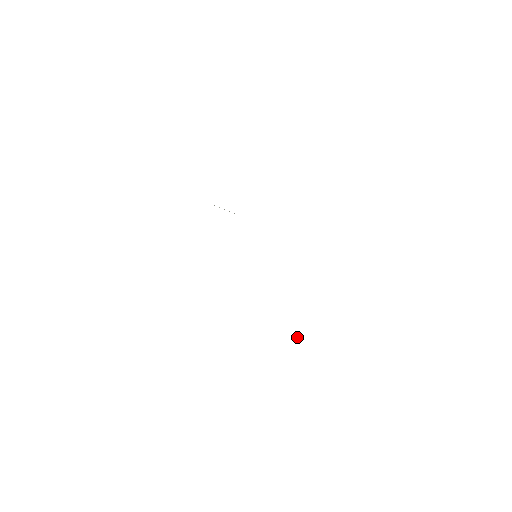
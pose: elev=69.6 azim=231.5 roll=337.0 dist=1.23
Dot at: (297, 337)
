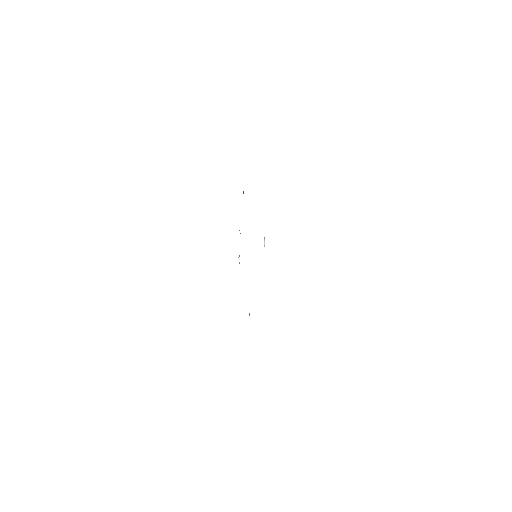
Dot at: occluded
